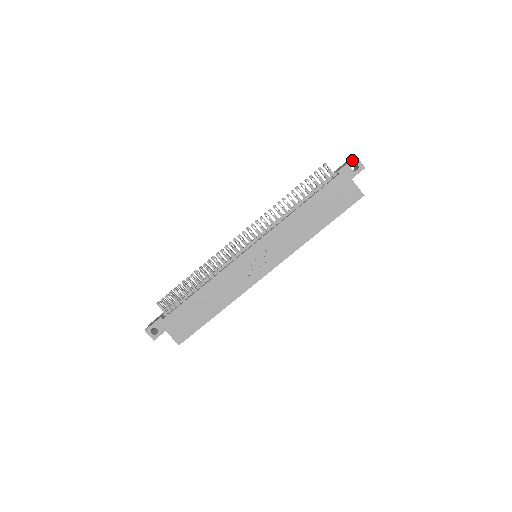
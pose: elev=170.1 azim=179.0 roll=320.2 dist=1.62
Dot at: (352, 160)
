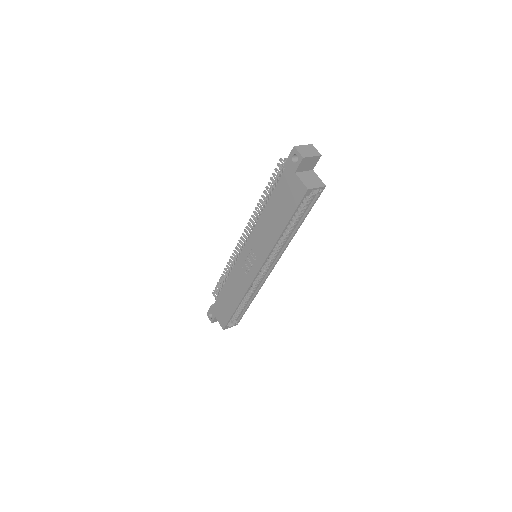
Dot at: (291, 151)
